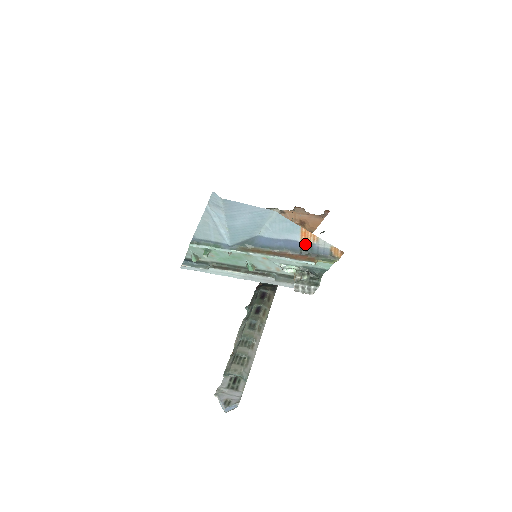
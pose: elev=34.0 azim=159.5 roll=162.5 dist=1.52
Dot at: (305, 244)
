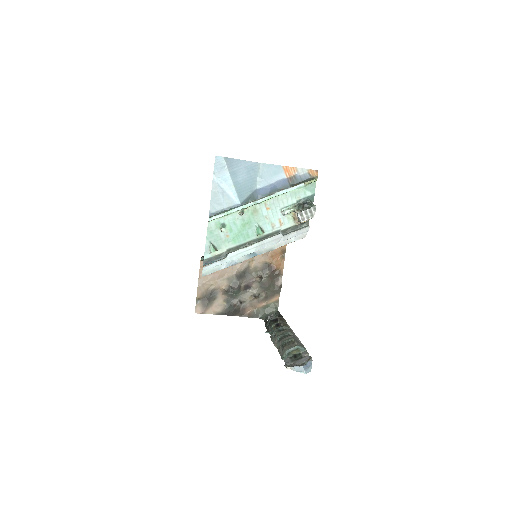
Dot at: (290, 178)
